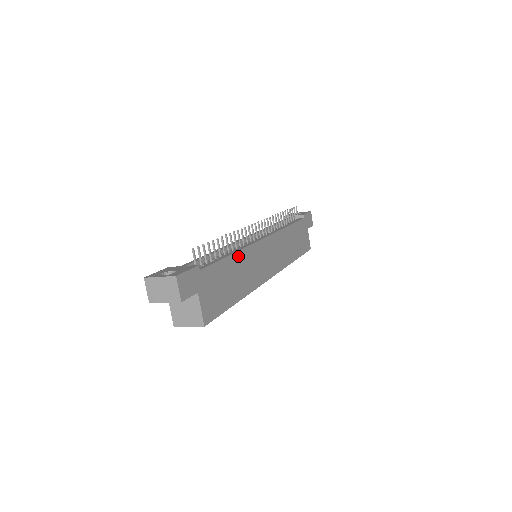
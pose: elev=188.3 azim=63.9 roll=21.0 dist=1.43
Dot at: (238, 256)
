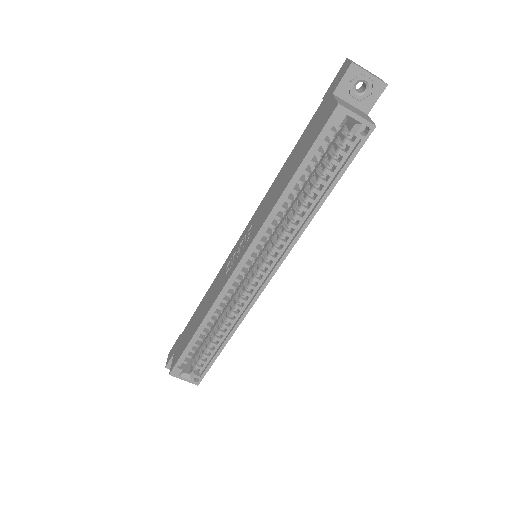
Dot at: occluded
